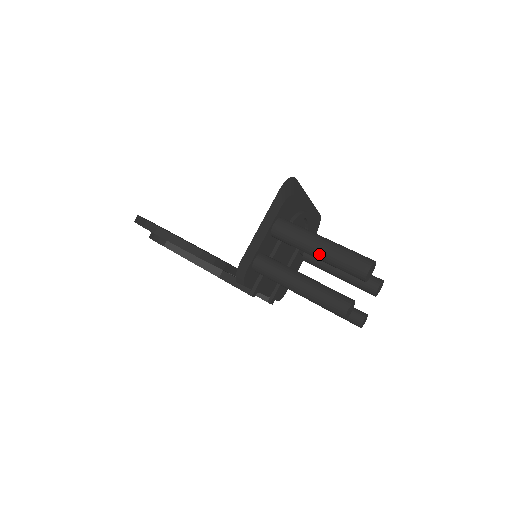
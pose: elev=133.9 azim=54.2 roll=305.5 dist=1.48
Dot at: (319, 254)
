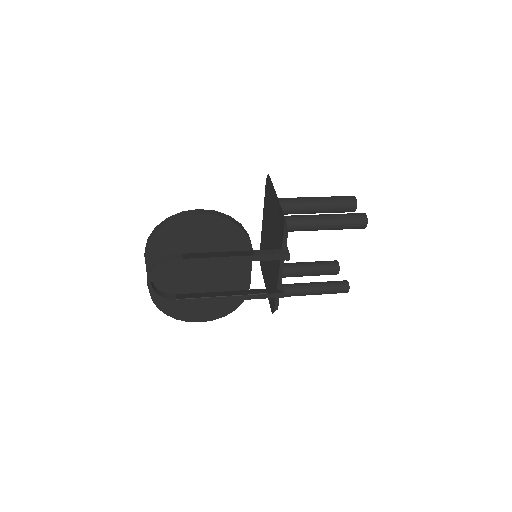
Dot at: (320, 203)
